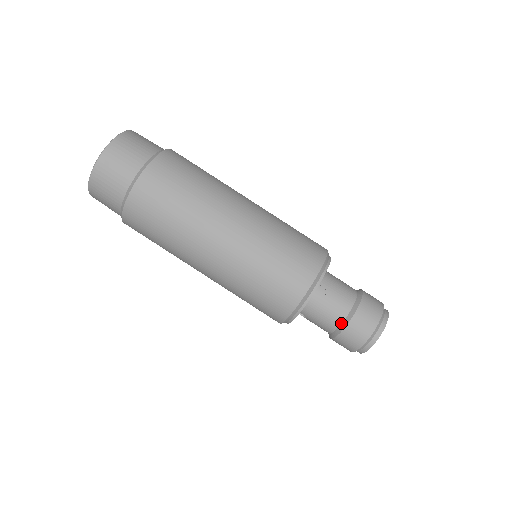
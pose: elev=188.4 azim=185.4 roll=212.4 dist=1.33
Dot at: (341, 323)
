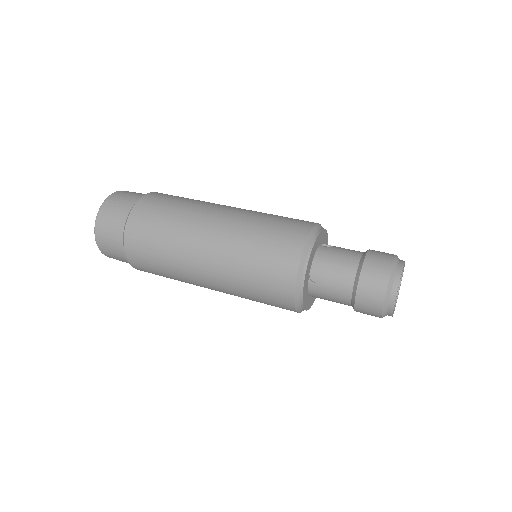
Dot at: (350, 299)
